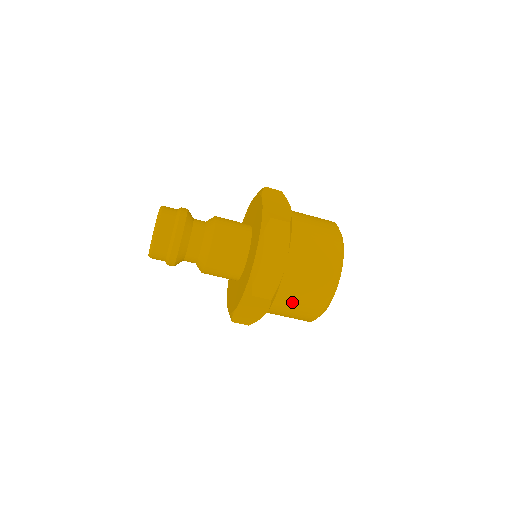
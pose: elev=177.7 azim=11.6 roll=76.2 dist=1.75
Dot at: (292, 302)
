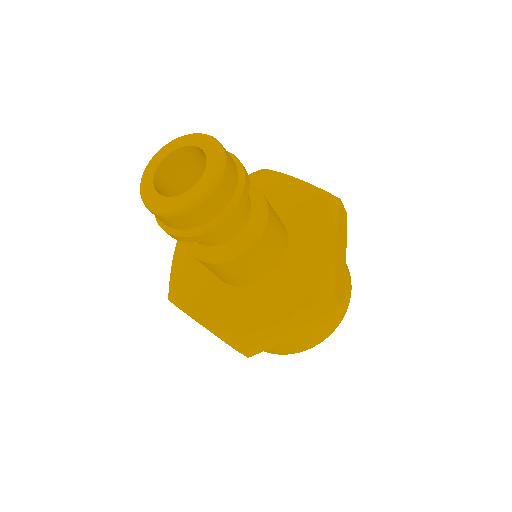
Dot at: occluded
